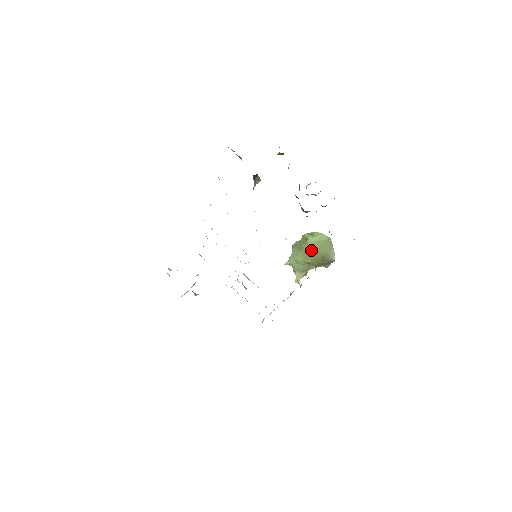
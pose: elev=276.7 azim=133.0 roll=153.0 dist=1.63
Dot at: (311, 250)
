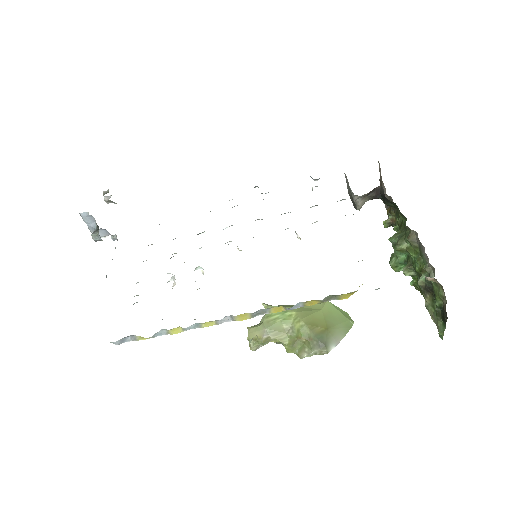
Dot at: (322, 311)
